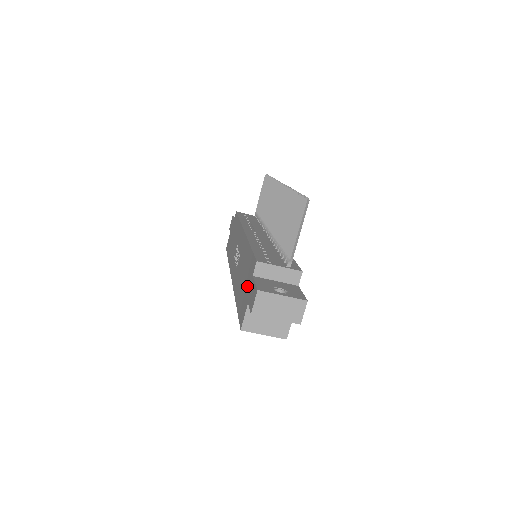
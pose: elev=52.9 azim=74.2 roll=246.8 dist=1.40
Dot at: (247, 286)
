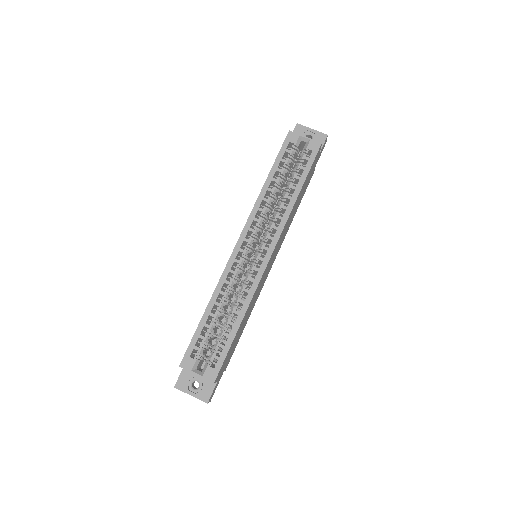
Dot at: occluded
